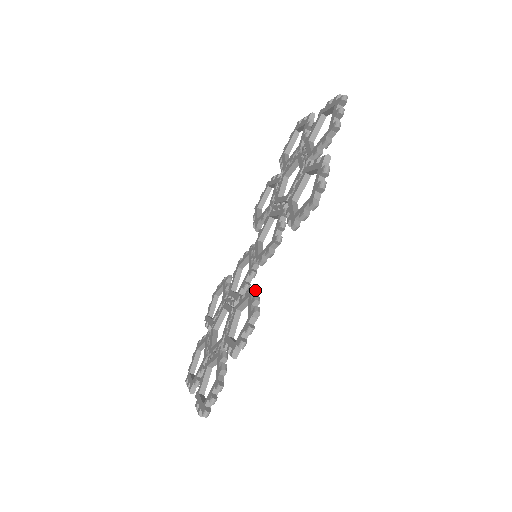
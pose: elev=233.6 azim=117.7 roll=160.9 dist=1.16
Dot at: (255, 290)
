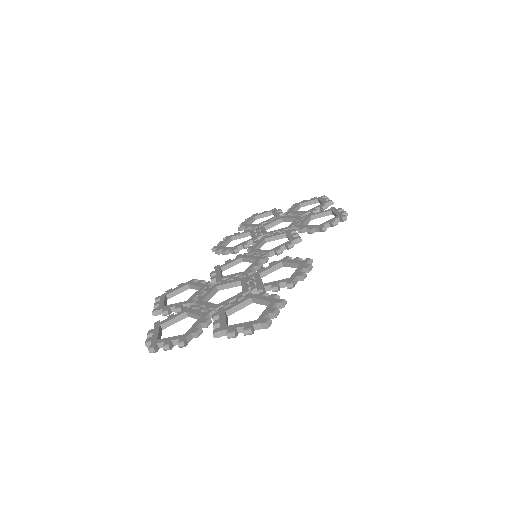
Dot at: (290, 257)
